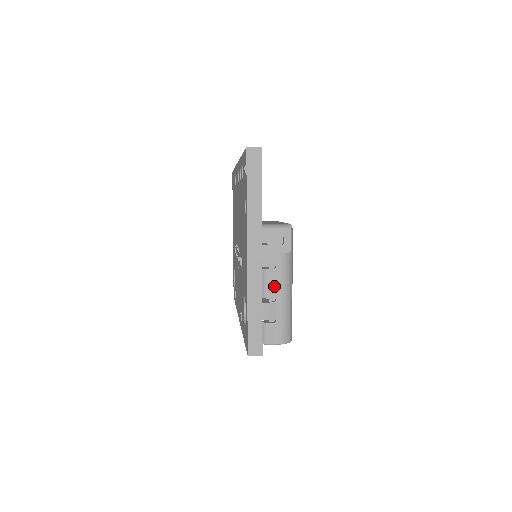
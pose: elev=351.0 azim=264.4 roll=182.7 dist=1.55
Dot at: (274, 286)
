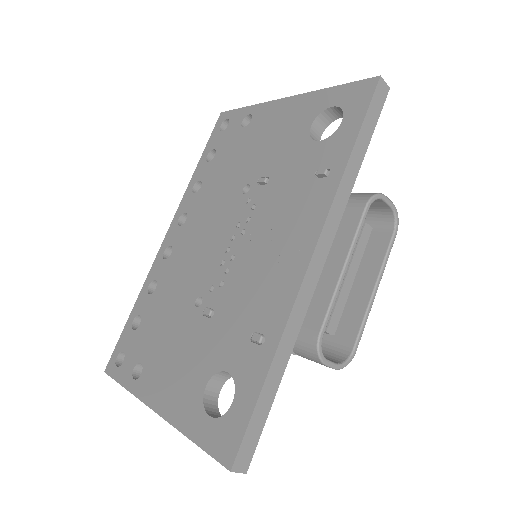
Dot at: occluded
